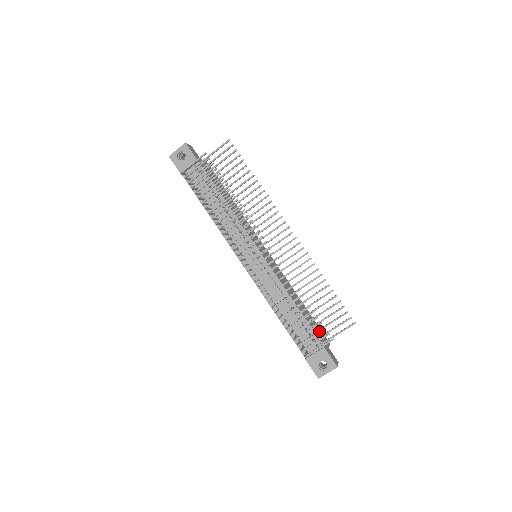
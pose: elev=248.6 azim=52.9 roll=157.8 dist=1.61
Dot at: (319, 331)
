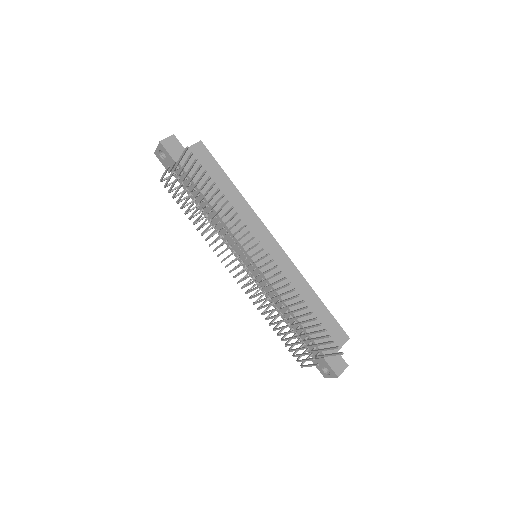
Dot at: (305, 354)
